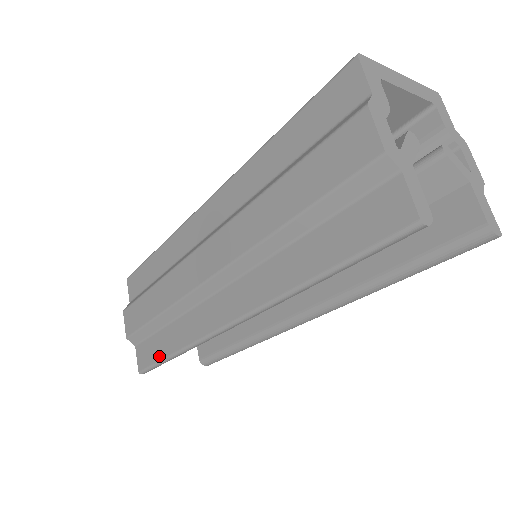
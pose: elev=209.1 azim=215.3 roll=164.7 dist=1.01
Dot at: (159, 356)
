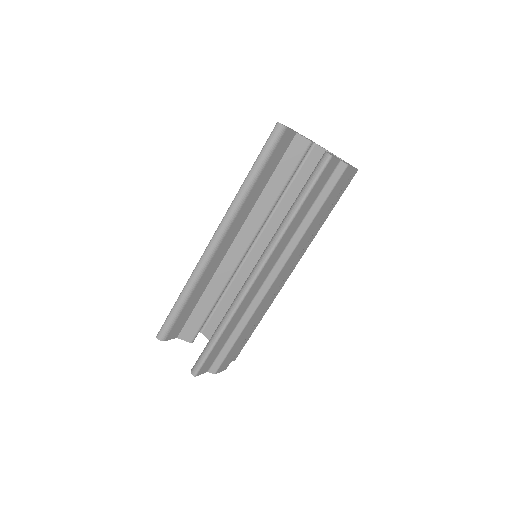
Dot at: occluded
